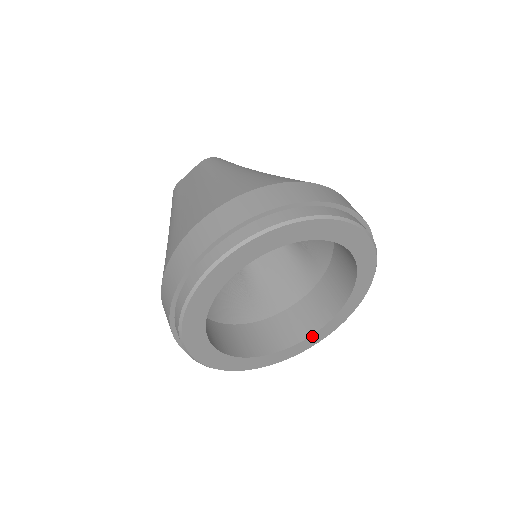
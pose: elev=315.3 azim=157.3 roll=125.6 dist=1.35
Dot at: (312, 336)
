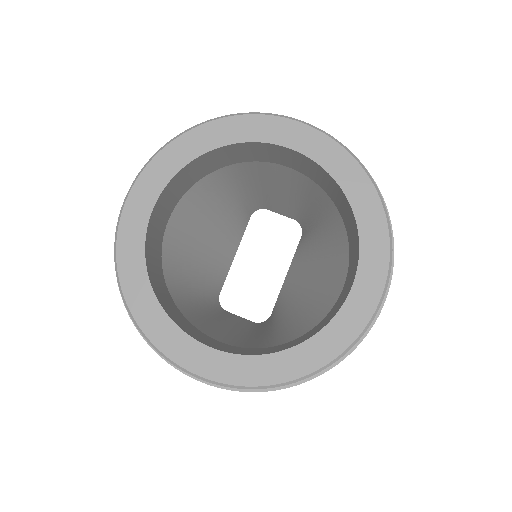
Dot at: (194, 342)
